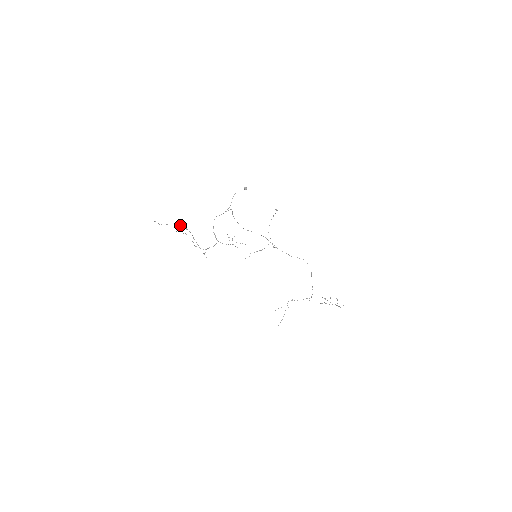
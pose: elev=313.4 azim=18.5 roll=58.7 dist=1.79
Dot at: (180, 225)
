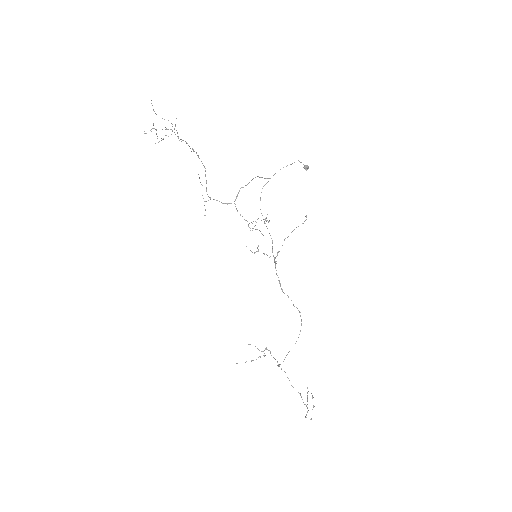
Dot at: occluded
